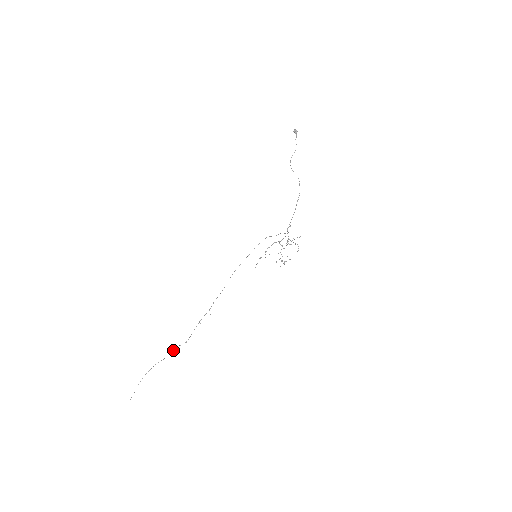
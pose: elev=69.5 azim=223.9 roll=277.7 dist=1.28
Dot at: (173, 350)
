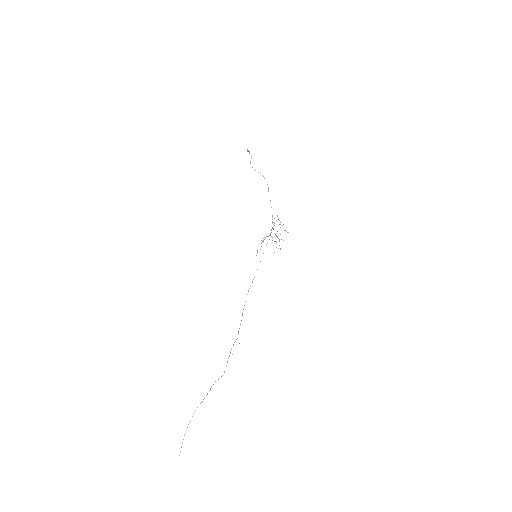
Dot at: occluded
